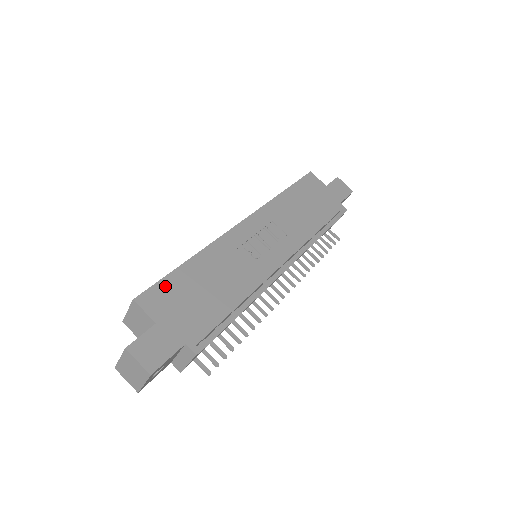
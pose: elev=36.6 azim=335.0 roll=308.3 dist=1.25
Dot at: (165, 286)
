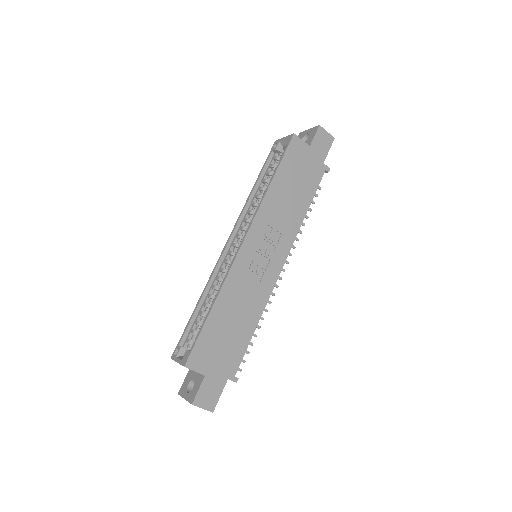
Dot at: (202, 343)
